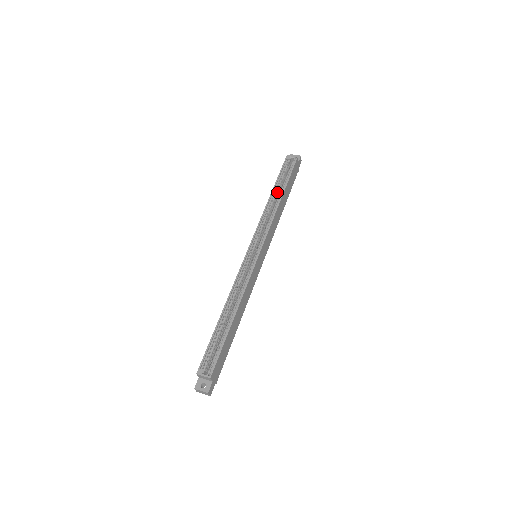
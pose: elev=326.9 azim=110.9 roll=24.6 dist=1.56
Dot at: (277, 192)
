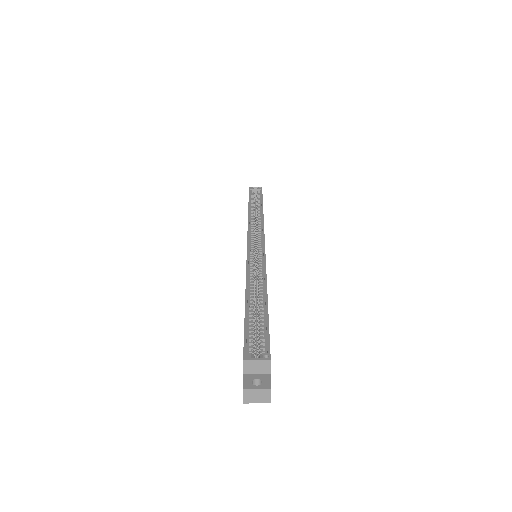
Dot at: occluded
